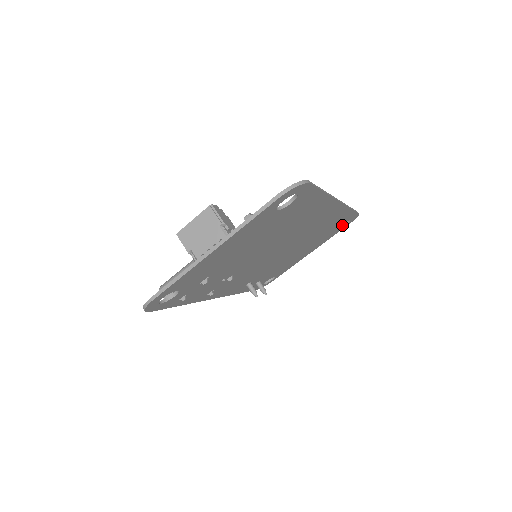
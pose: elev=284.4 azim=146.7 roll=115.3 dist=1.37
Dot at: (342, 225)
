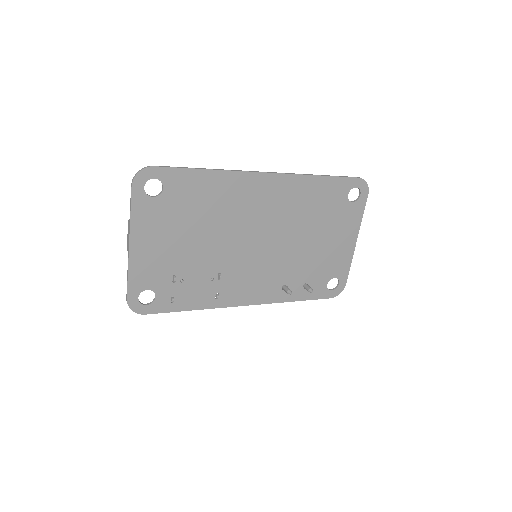
Dot at: (357, 198)
